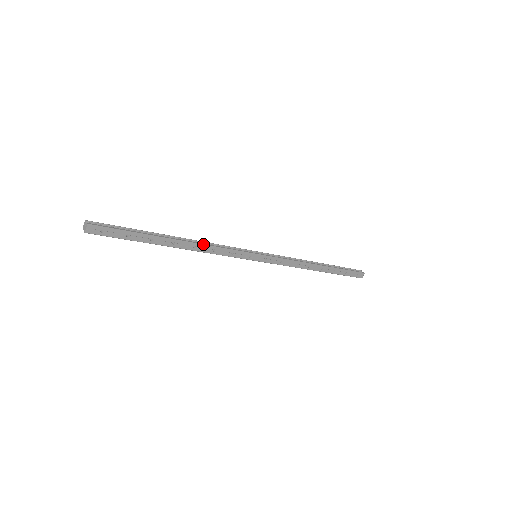
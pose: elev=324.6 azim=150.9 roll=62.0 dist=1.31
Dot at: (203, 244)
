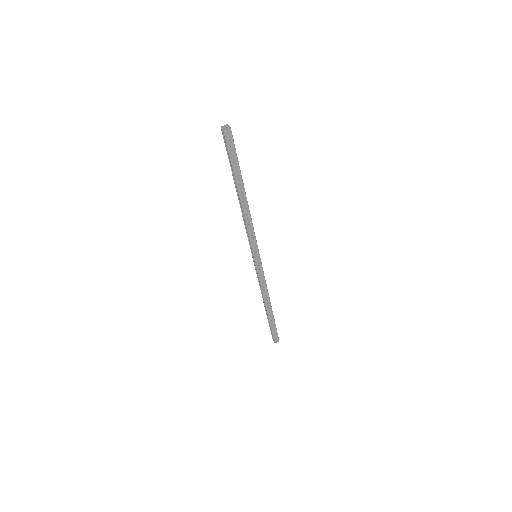
Dot at: occluded
